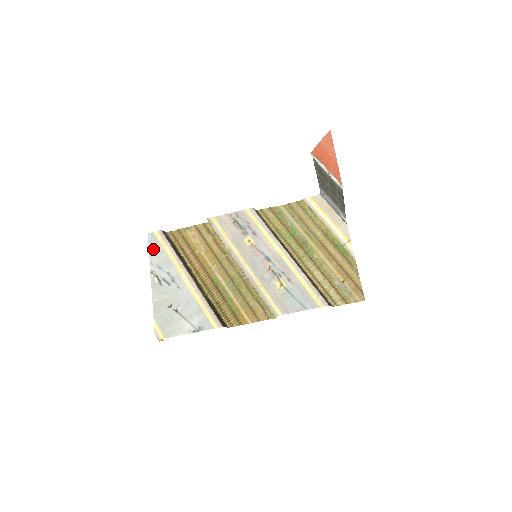
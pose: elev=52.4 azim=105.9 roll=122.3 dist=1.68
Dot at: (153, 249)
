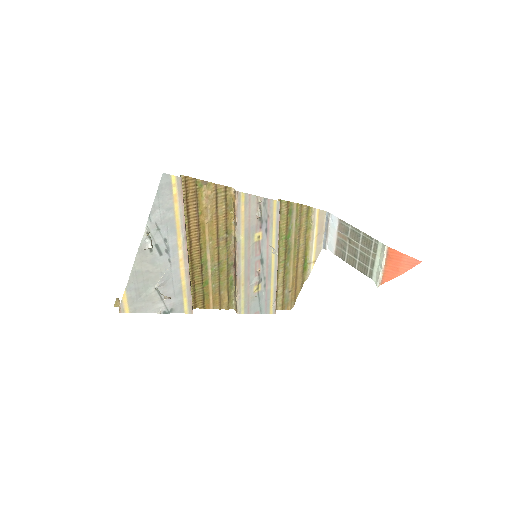
Dot at: (161, 200)
